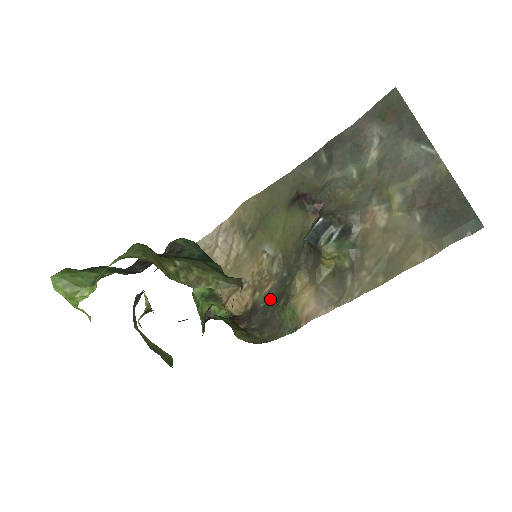
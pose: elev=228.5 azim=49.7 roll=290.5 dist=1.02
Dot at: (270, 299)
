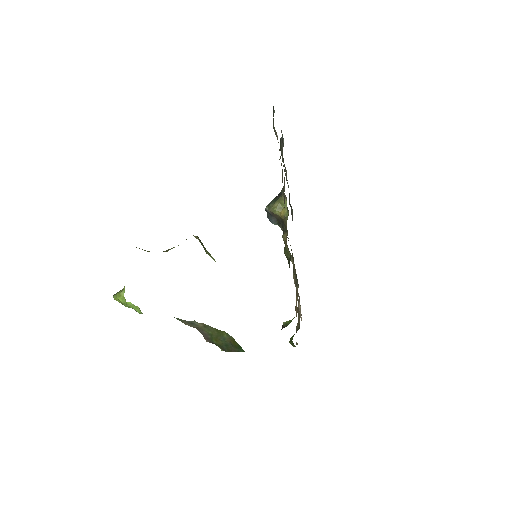
Dot at: occluded
